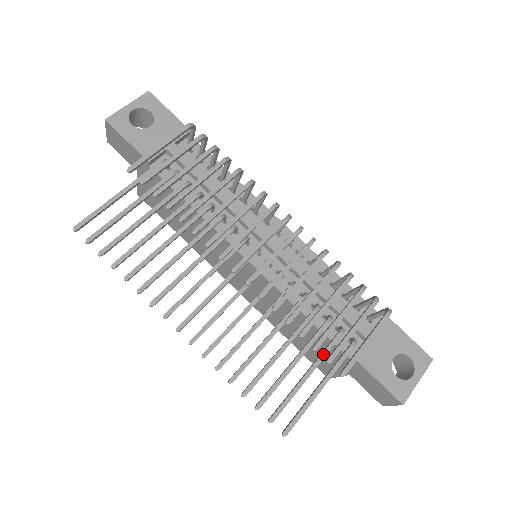
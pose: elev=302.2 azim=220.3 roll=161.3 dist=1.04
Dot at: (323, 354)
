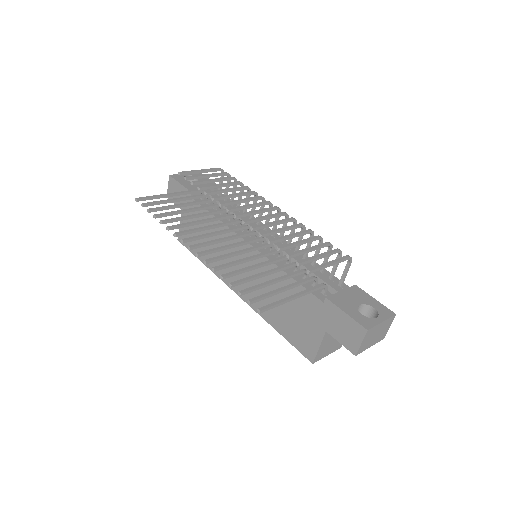
Dot at: (297, 282)
